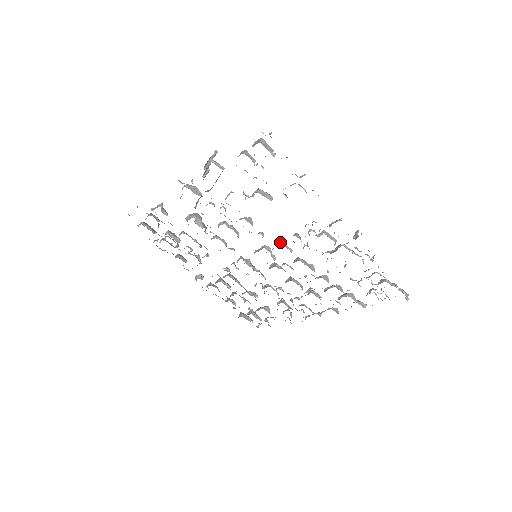
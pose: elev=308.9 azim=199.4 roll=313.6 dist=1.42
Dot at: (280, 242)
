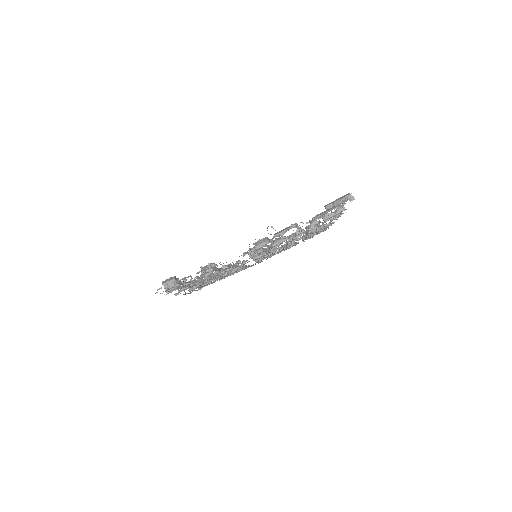
Dot at: occluded
